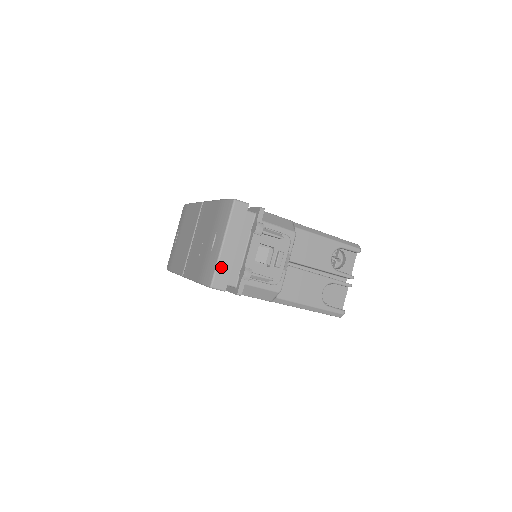
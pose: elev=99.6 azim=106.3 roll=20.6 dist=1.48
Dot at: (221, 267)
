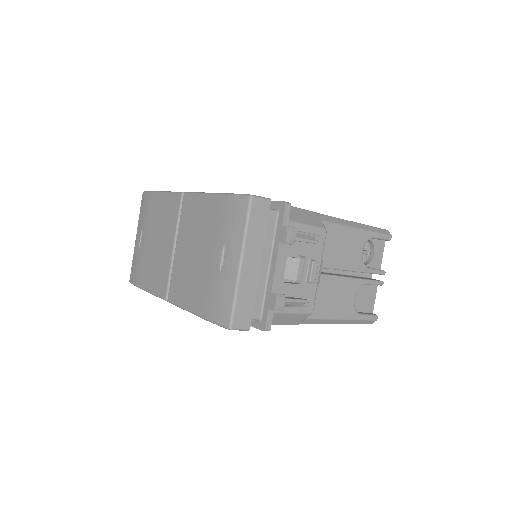
Dot at: (241, 298)
